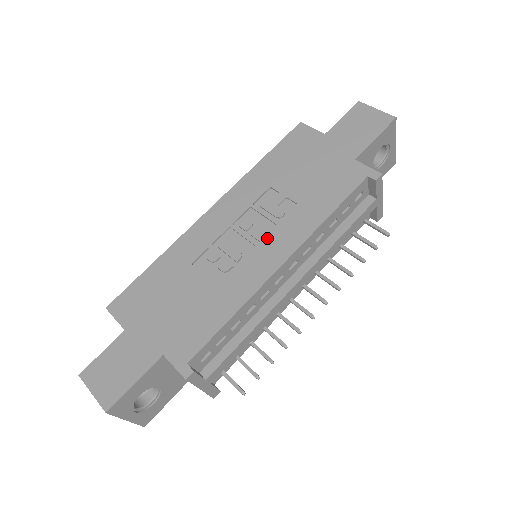
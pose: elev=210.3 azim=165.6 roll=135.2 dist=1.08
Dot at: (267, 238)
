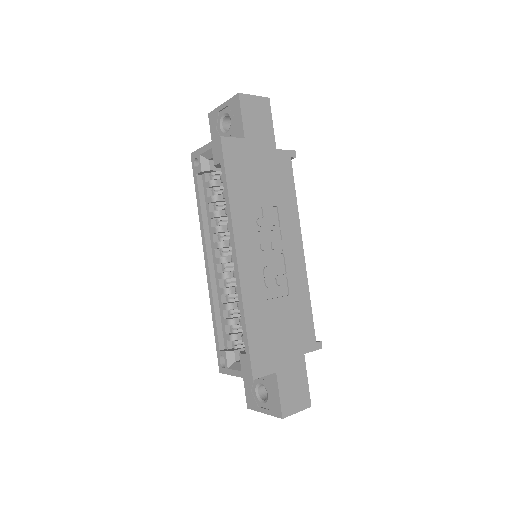
Dot at: (284, 243)
